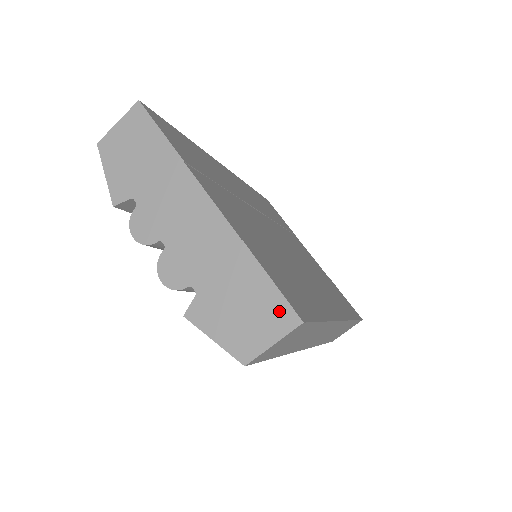
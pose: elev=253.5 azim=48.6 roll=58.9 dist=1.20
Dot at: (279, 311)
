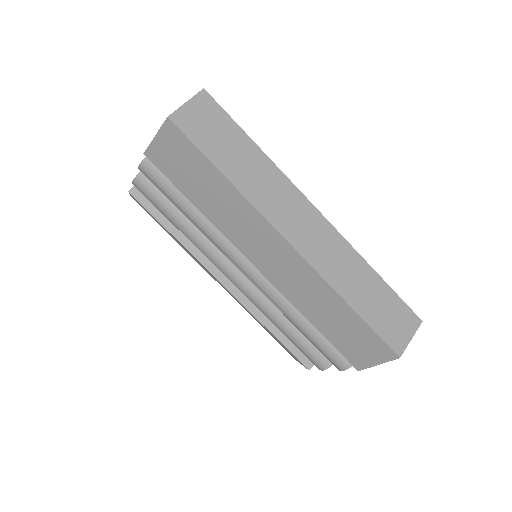
Dot at: occluded
